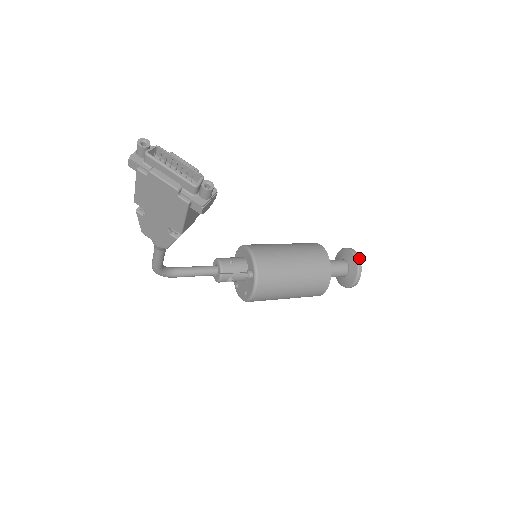
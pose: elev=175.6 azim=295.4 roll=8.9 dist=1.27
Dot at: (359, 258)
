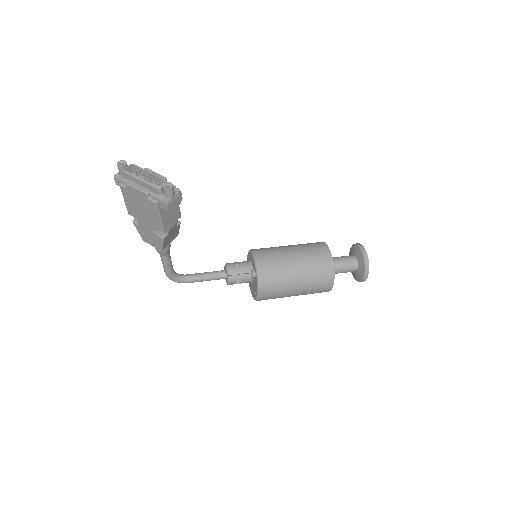
Dot at: (365, 250)
